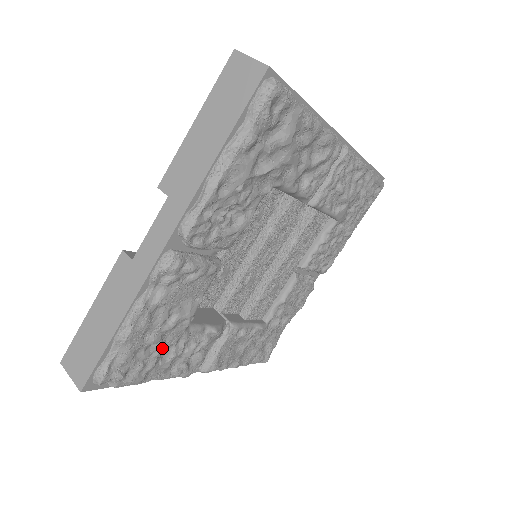
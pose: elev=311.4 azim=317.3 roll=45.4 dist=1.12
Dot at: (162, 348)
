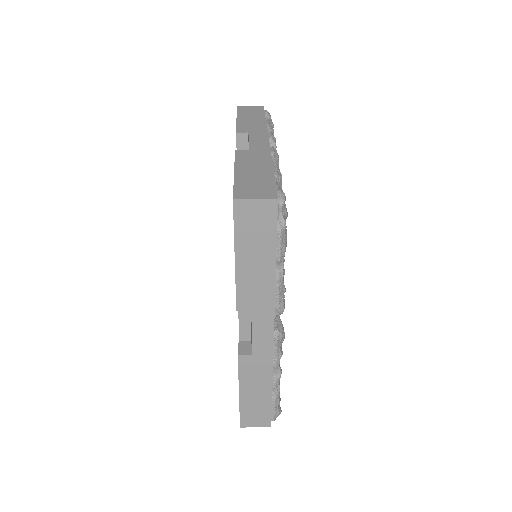
Dot at: occluded
